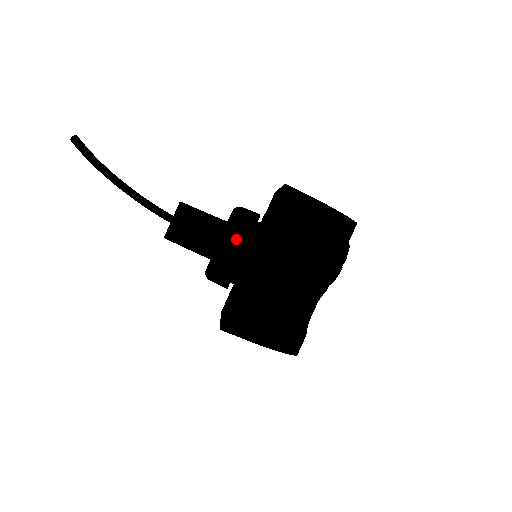
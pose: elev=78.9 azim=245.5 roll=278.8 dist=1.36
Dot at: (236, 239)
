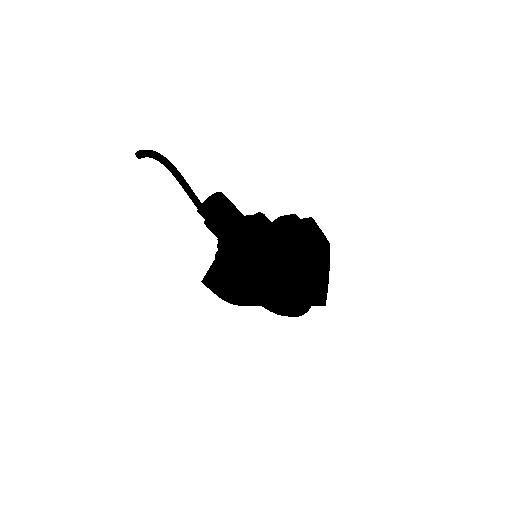
Dot at: (237, 260)
